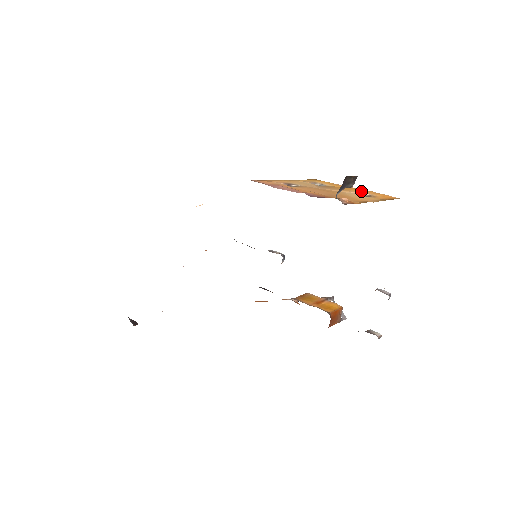
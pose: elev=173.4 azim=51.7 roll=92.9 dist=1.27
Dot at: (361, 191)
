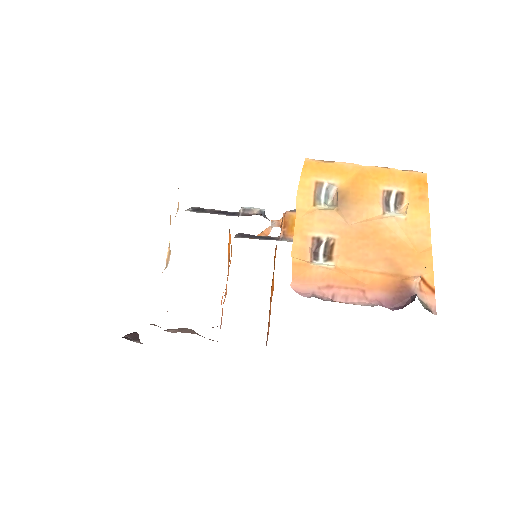
Dot at: (381, 180)
